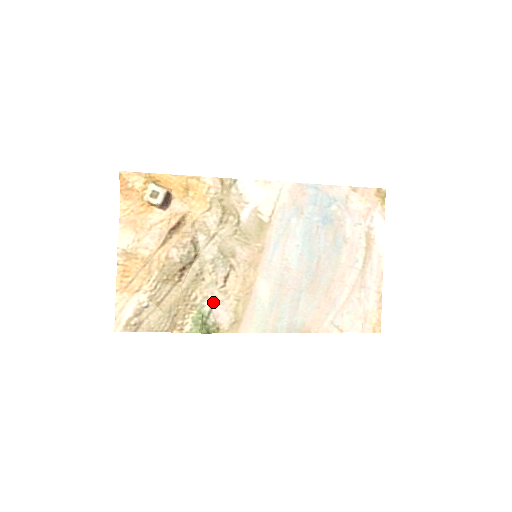
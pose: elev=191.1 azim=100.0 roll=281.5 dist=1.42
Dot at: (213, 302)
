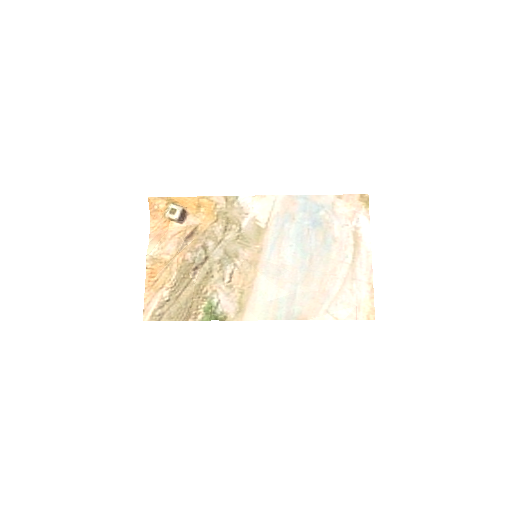
Dot at: (221, 295)
